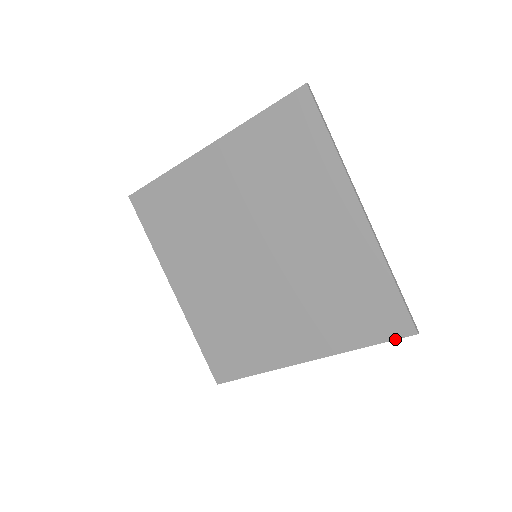
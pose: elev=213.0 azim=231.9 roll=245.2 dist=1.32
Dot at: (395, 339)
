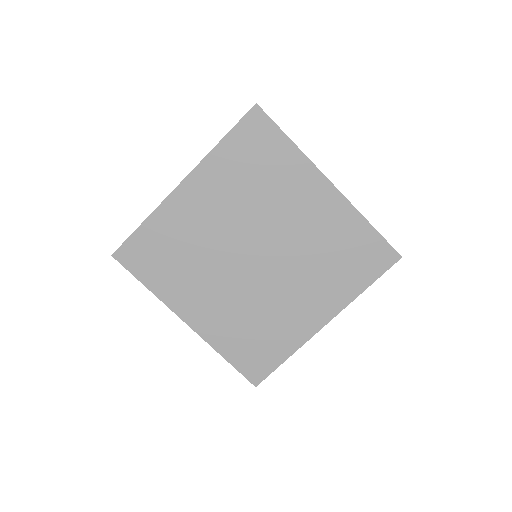
Dot at: (388, 269)
